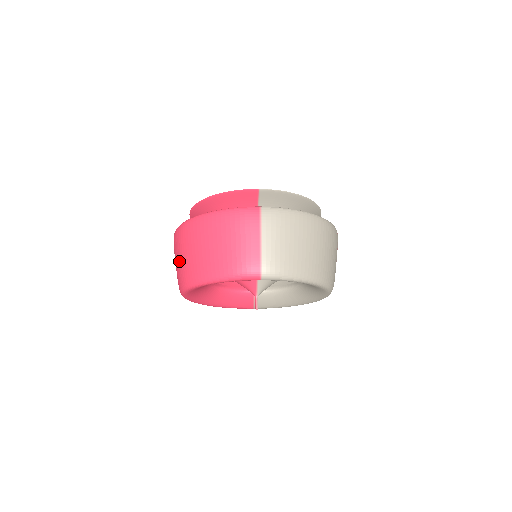
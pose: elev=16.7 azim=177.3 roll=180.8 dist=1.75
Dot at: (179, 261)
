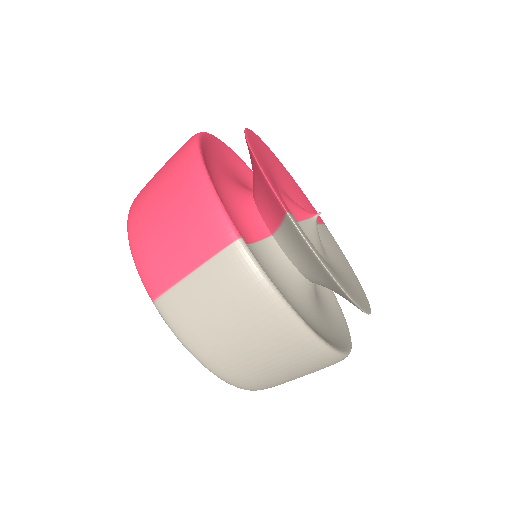
Dot at: occluded
